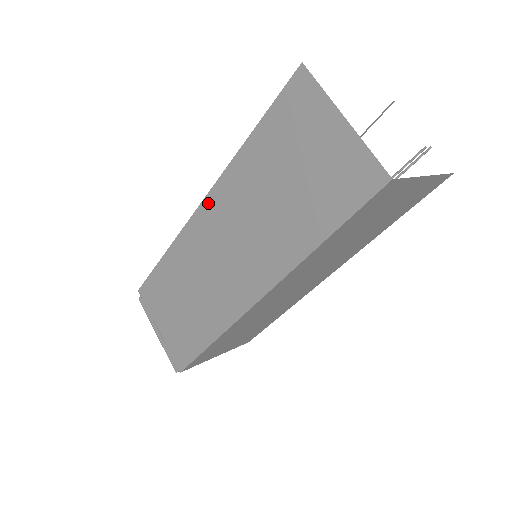
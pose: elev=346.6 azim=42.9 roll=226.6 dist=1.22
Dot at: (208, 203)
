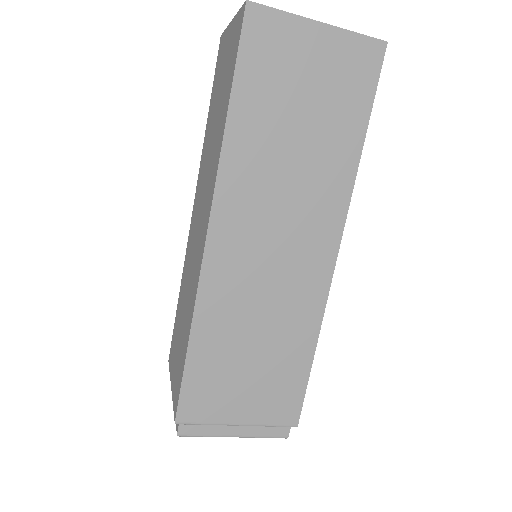
Dot at: (195, 201)
